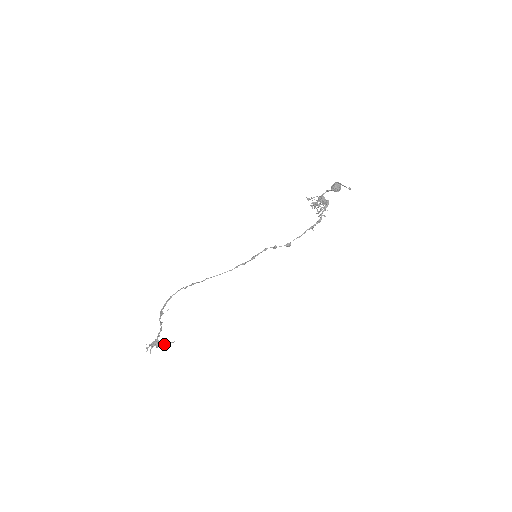
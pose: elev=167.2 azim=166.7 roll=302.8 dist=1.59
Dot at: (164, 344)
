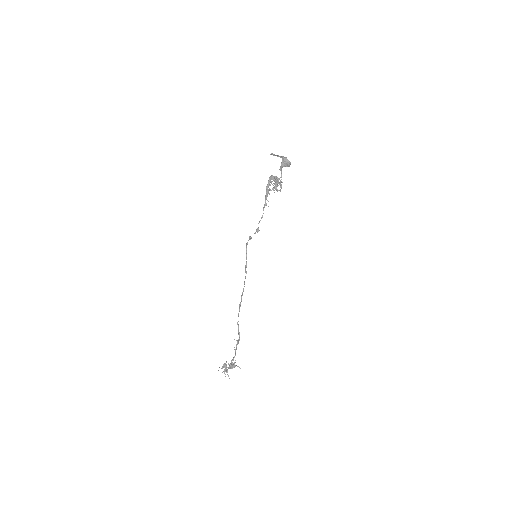
Dot at: (230, 364)
